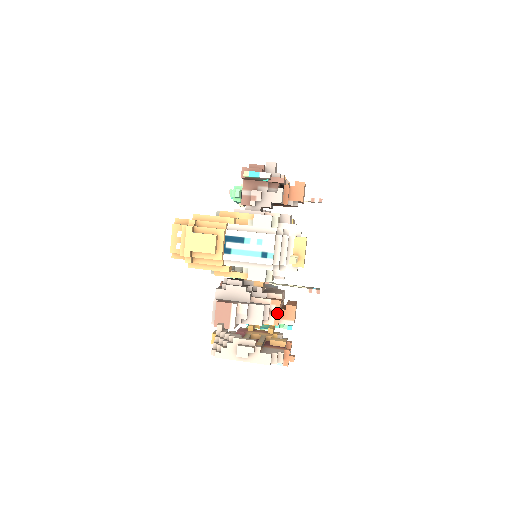
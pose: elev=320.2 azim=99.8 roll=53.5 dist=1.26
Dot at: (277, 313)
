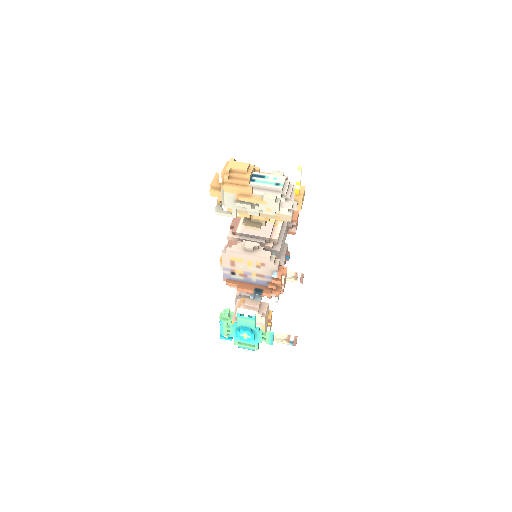
Dot at: occluded
